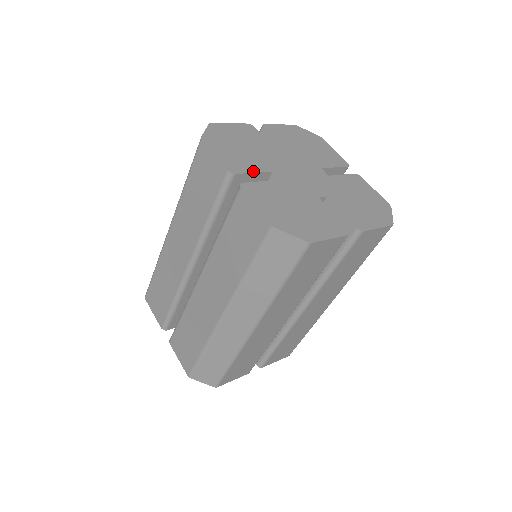
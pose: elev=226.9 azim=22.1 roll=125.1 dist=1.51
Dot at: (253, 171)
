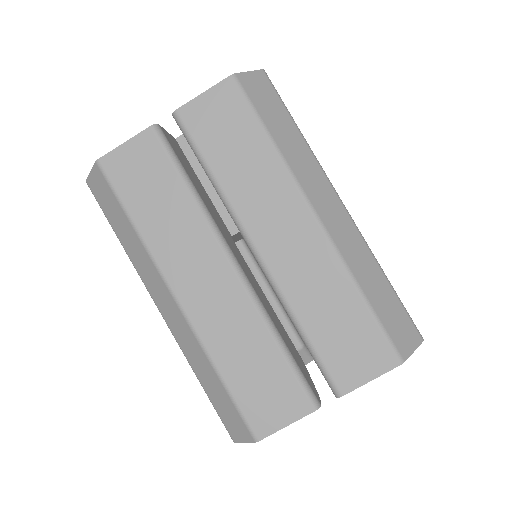
Dot at: occluded
